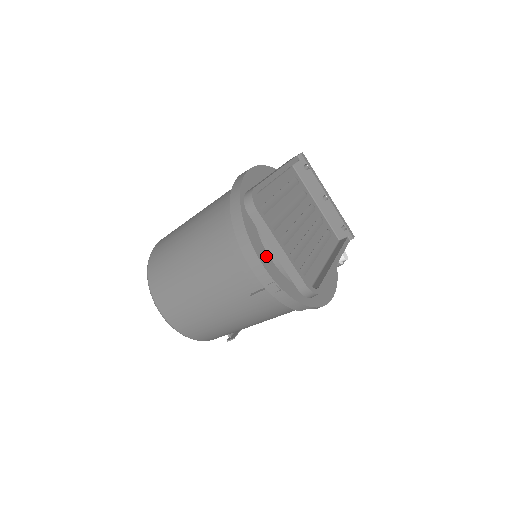
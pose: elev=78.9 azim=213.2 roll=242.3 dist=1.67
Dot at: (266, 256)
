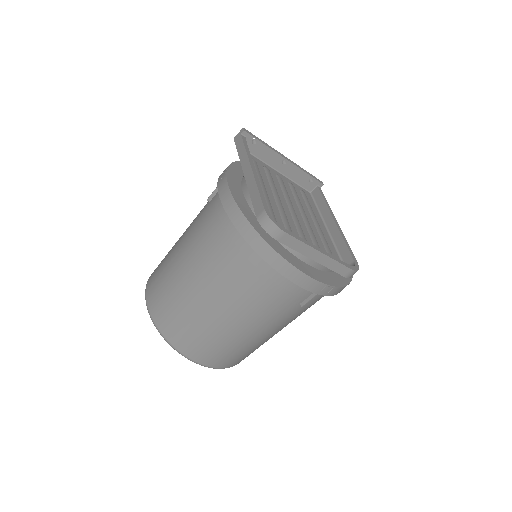
Dot at: (306, 266)
